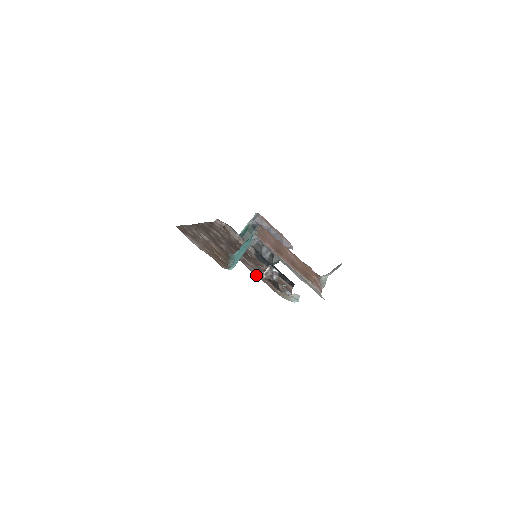
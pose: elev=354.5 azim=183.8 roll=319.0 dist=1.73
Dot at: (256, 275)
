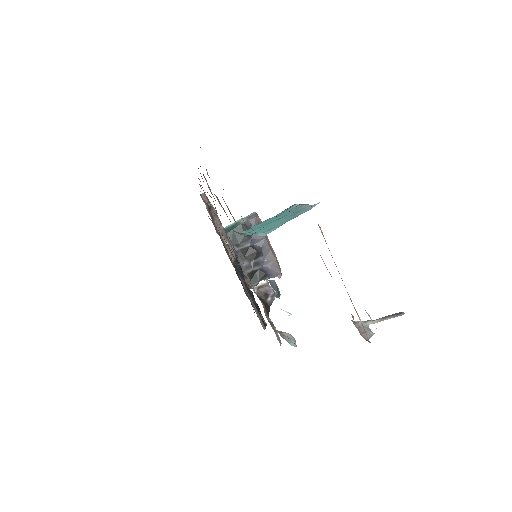
Dot at: occluded
